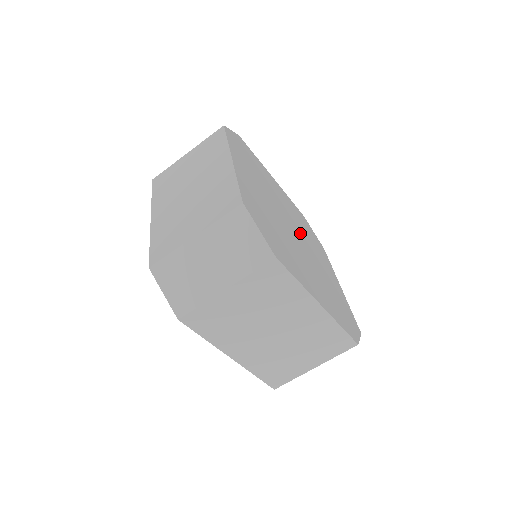
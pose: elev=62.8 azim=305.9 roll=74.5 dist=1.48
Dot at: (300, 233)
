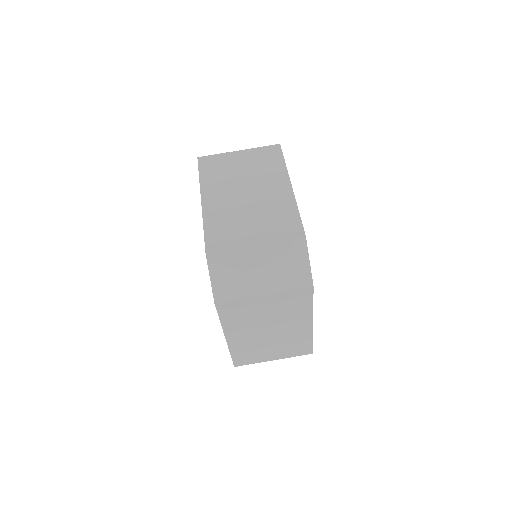
Dot at: occluded
